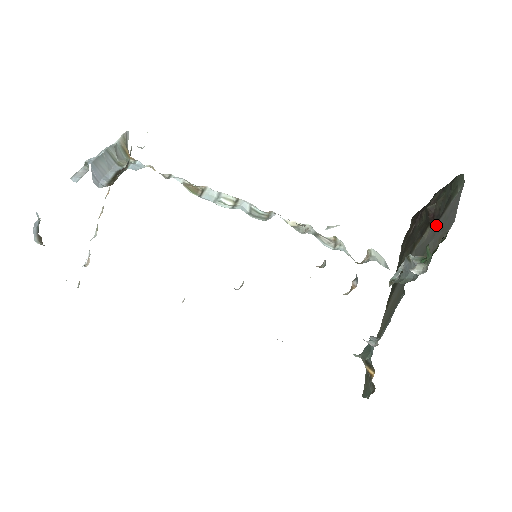
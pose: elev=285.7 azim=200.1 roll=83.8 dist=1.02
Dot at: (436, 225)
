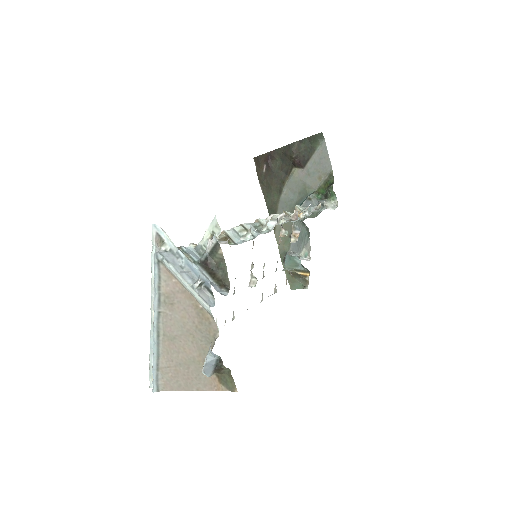
Dot at: (305, 168)
